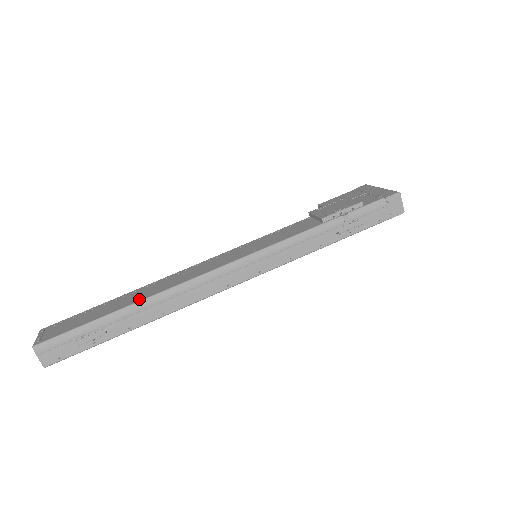
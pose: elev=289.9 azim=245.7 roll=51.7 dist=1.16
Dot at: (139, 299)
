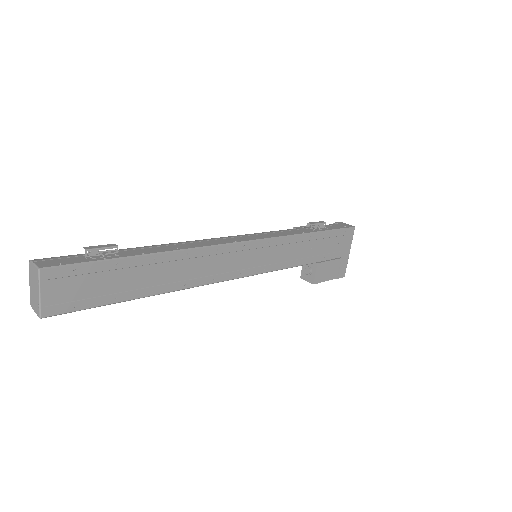
Dot at: occluded
